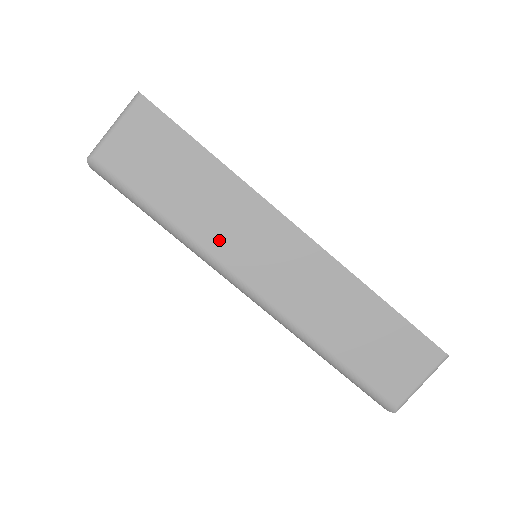
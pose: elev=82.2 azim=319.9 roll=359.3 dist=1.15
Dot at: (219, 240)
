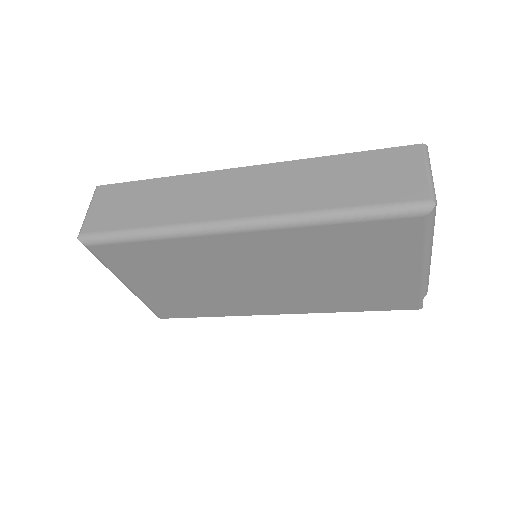
Dot at: (192, 211)
